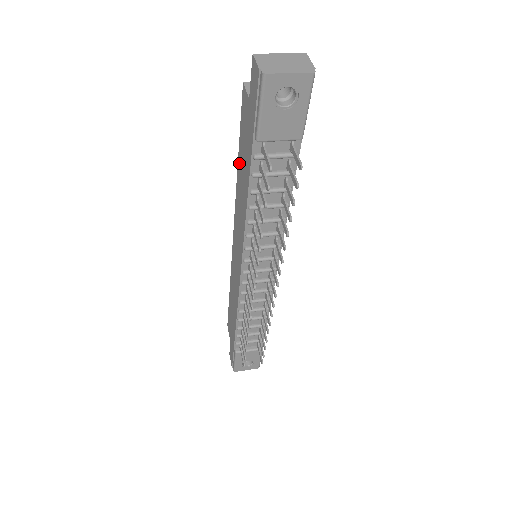
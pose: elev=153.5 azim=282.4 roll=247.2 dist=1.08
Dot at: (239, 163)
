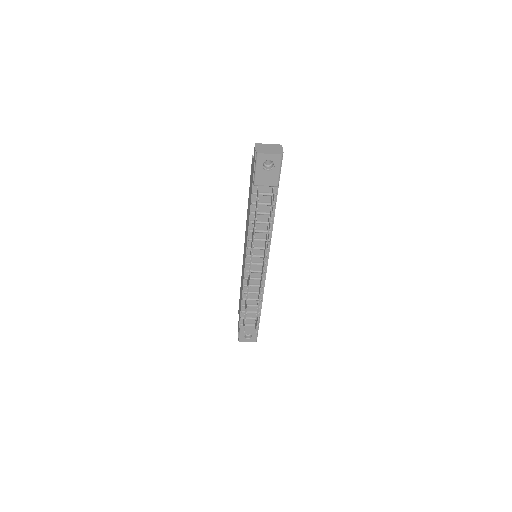
Dot at: occluded
